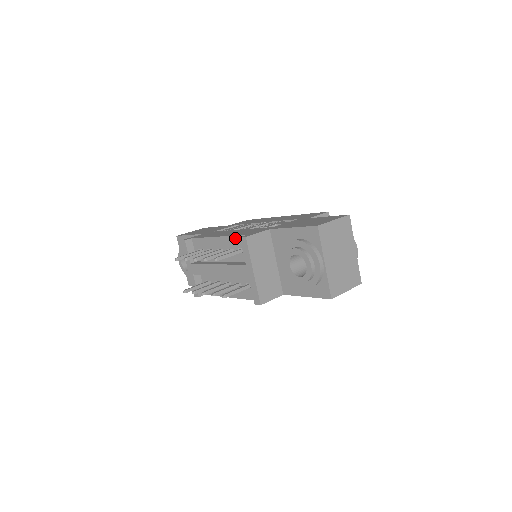
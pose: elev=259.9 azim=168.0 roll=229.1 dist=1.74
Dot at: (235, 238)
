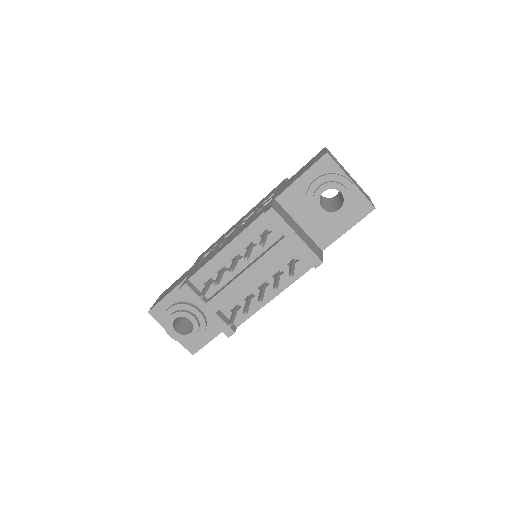
Dot at: (251, 227)
